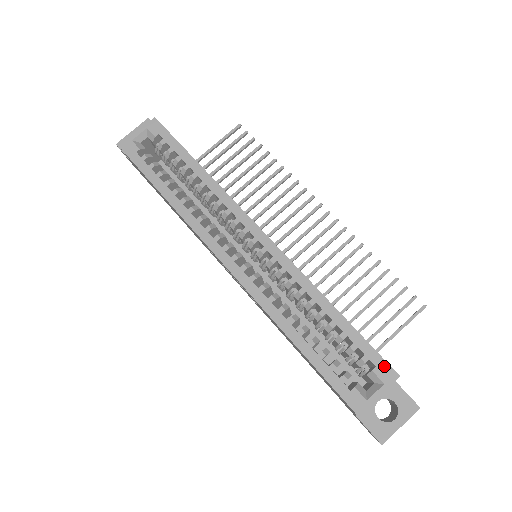
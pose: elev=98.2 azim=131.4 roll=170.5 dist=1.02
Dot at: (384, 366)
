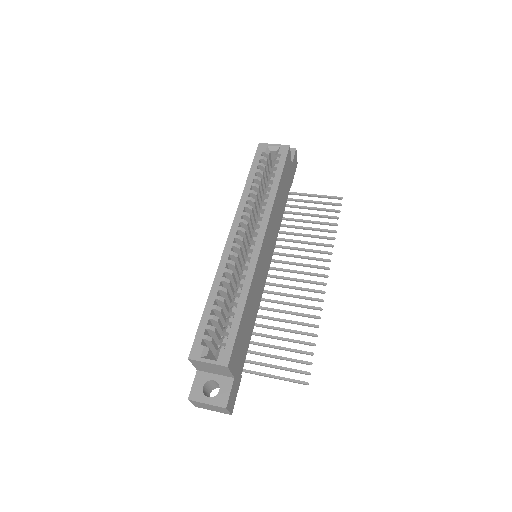
Dot at: (228, 354)
